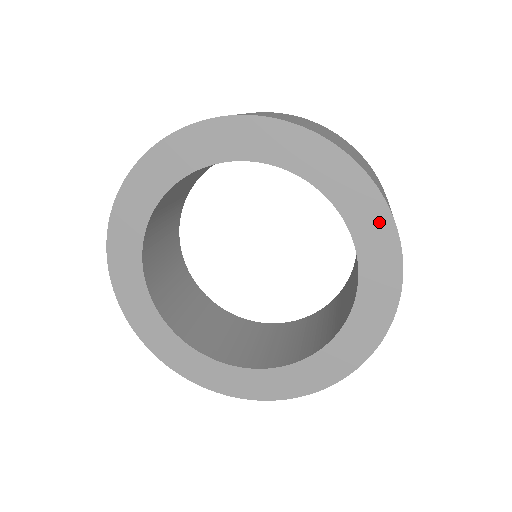
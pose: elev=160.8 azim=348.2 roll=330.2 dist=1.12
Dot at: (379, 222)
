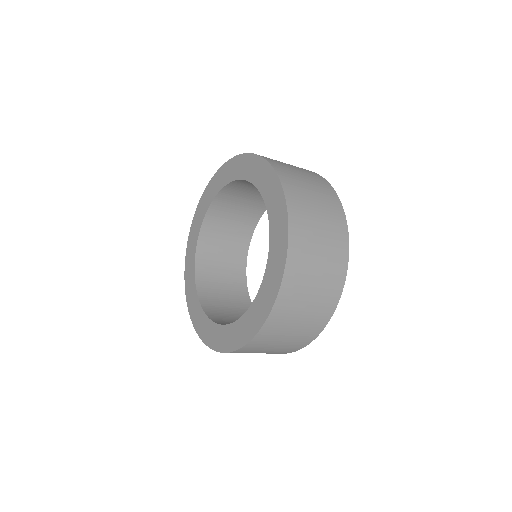
Dot at: (282, 235)
